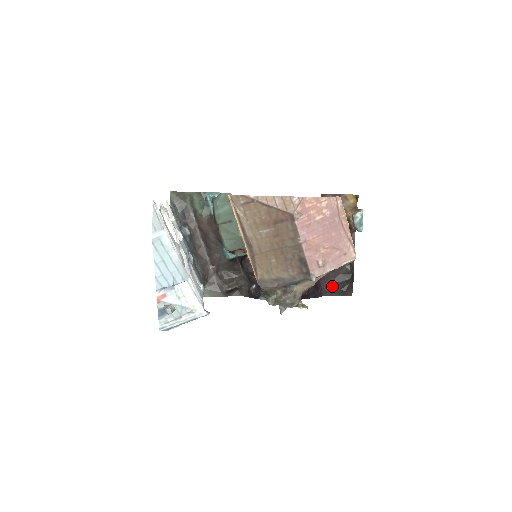
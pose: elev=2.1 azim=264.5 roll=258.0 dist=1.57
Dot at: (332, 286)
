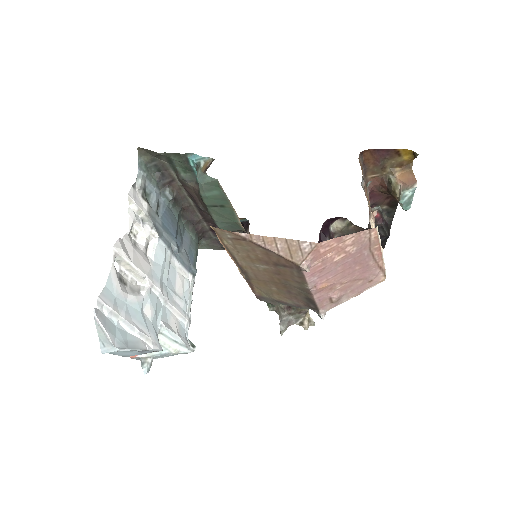
Dot at: occluded
